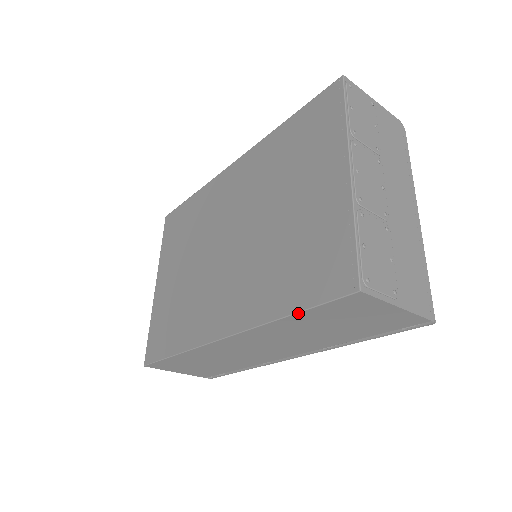
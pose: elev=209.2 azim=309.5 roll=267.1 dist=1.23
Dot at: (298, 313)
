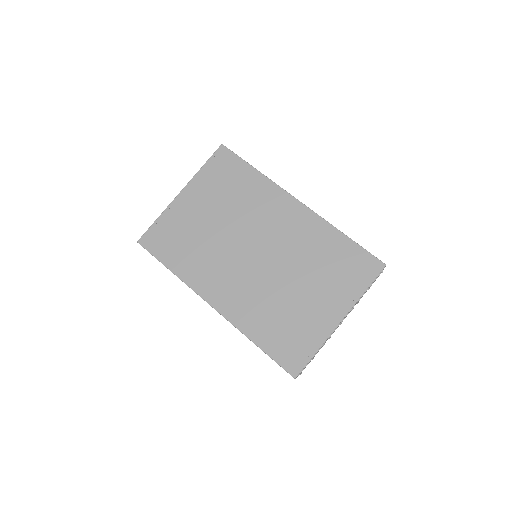
Dot at: (262, 350)
